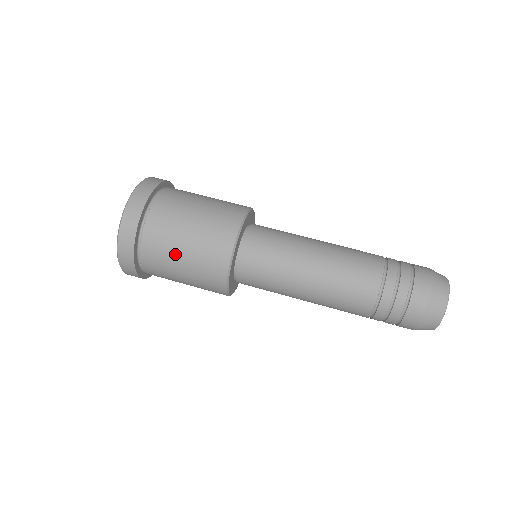
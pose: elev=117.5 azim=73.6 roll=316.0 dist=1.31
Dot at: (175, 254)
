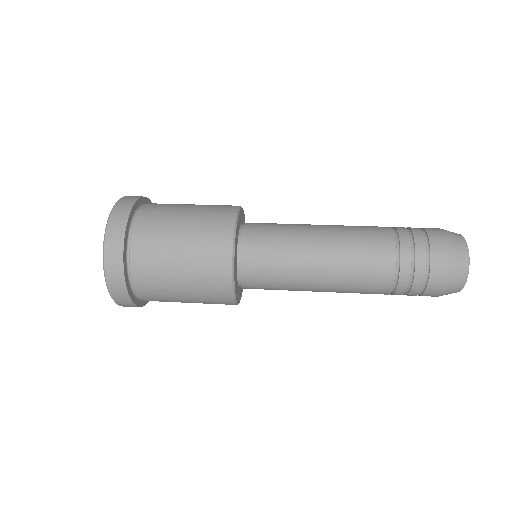
Dot at: (171, 238)
